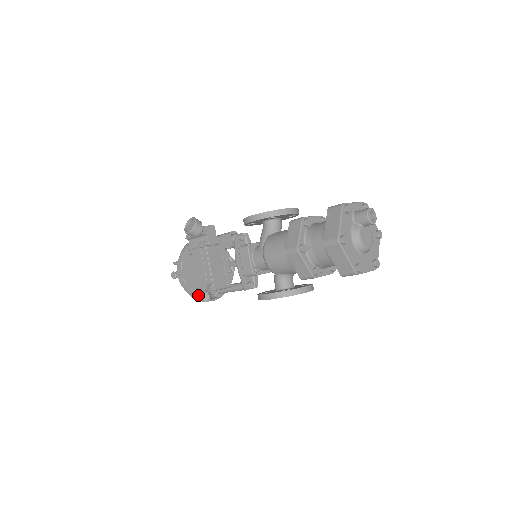
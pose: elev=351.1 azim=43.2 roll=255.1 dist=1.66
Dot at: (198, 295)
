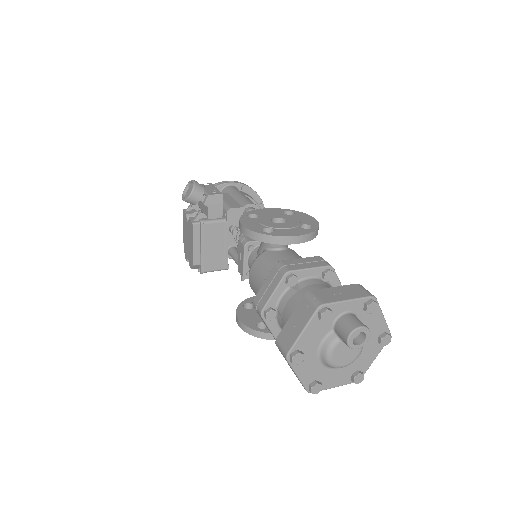
Dot at: occluded
